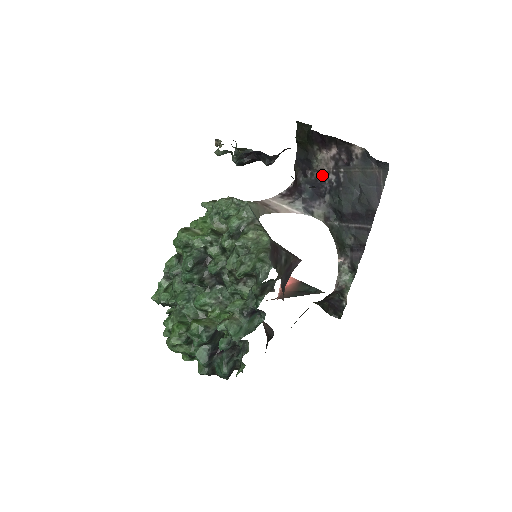
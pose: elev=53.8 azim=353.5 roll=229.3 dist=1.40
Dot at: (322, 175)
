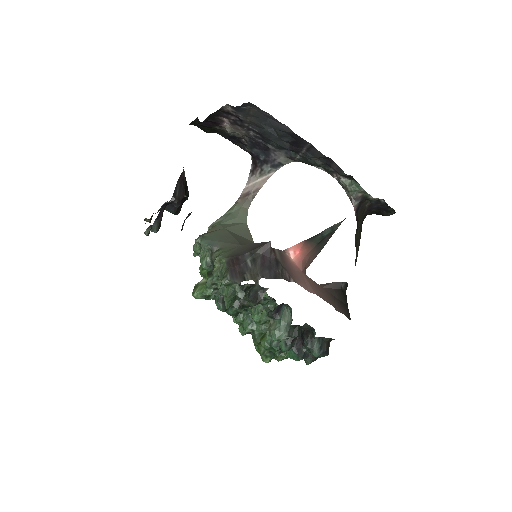
Dot at: (248, 137)
